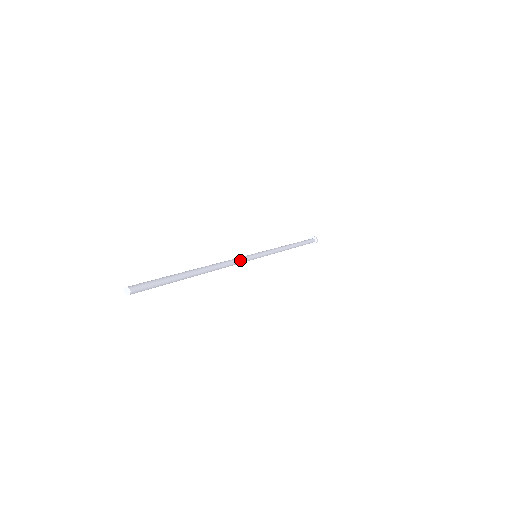
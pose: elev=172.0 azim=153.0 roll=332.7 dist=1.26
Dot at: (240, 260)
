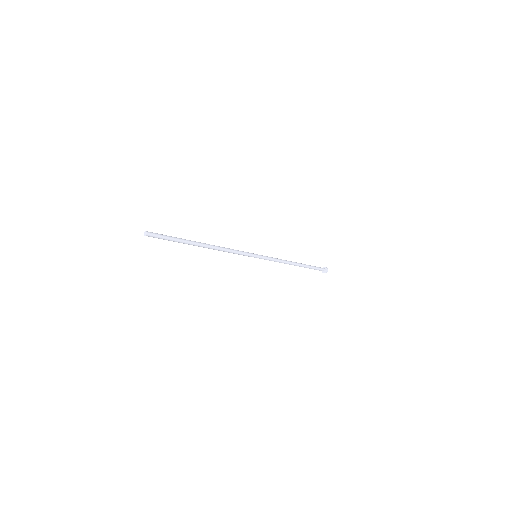
Dot at: (238, 250)
